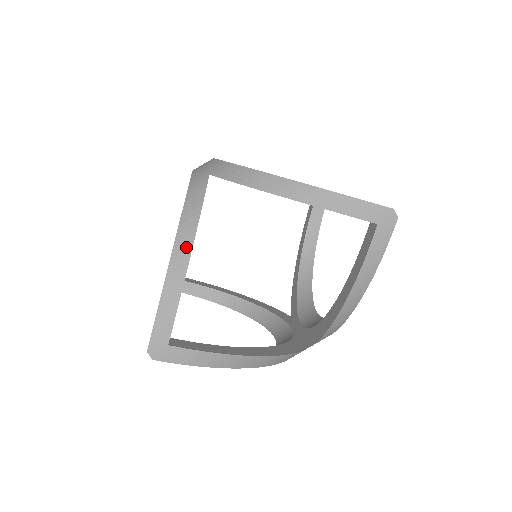
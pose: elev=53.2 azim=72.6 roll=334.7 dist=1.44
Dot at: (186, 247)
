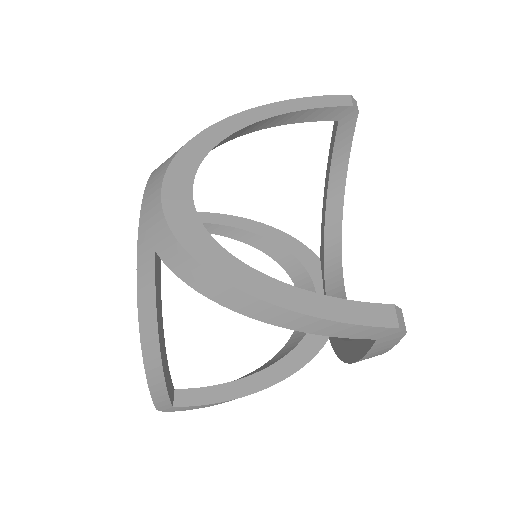
Dot at: (154, 351)
